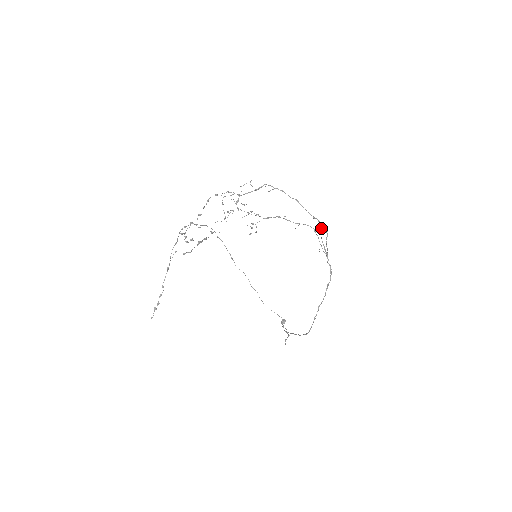
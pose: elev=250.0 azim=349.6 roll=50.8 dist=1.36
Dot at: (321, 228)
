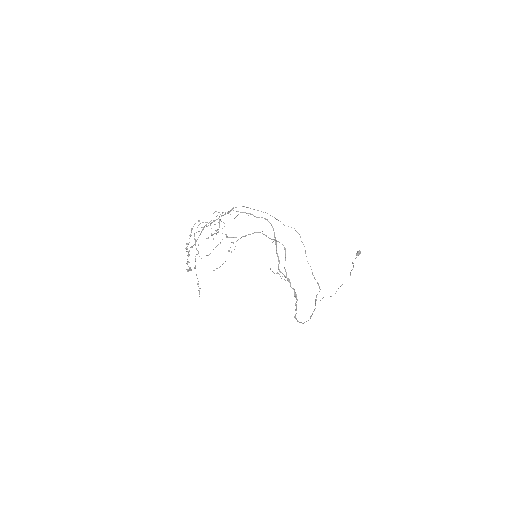
Dot at: (278, 257)
